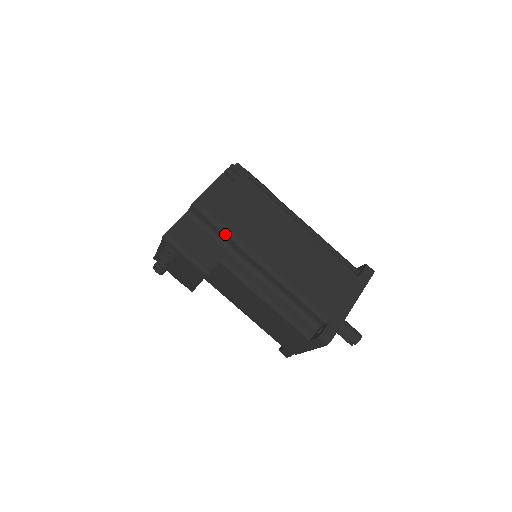
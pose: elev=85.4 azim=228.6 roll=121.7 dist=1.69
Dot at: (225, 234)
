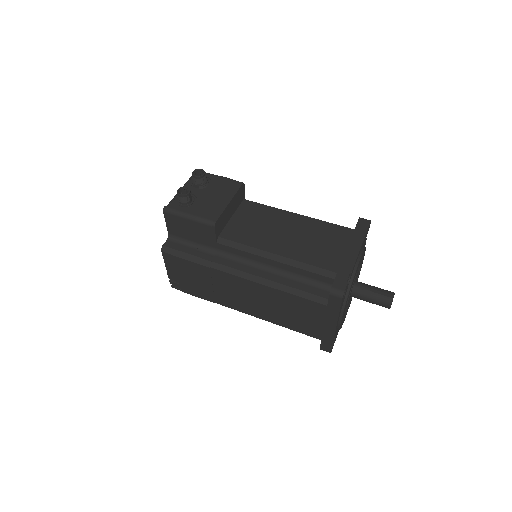
Dot at: occluded
